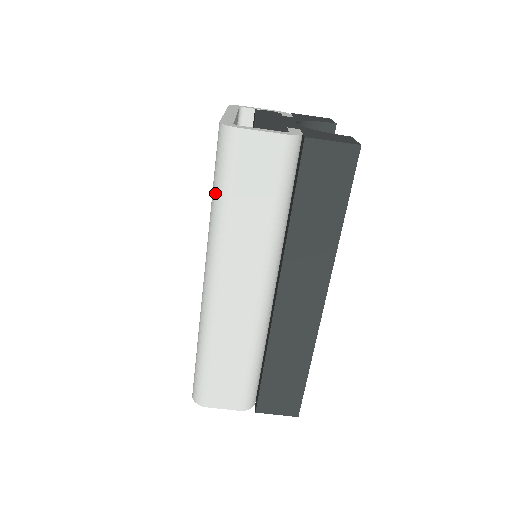
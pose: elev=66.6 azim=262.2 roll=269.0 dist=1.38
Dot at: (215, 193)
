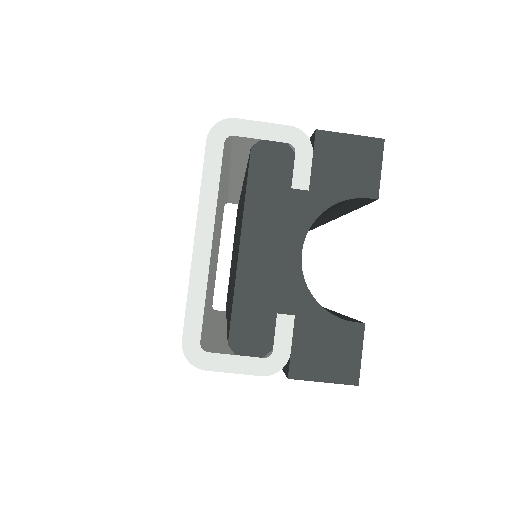
Dot at: occluded
